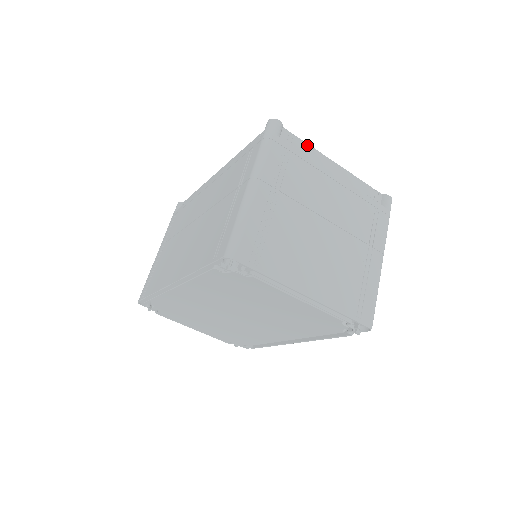
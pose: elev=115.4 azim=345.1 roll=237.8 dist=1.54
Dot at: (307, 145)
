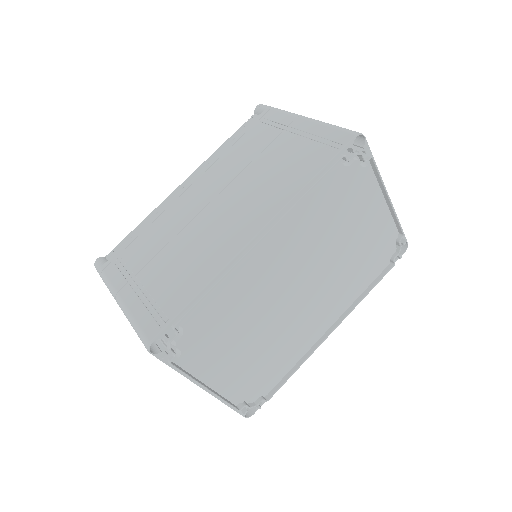
Dot at: occluded
